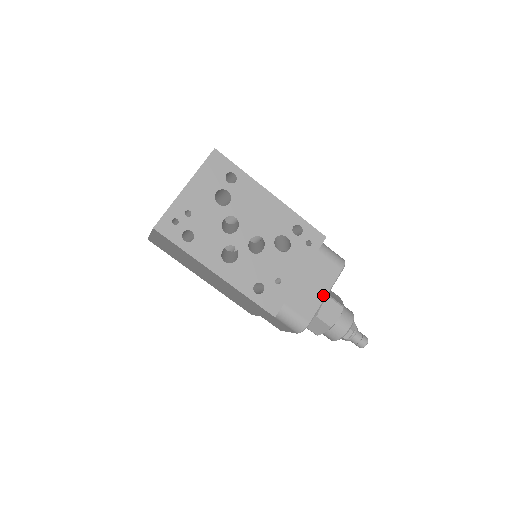
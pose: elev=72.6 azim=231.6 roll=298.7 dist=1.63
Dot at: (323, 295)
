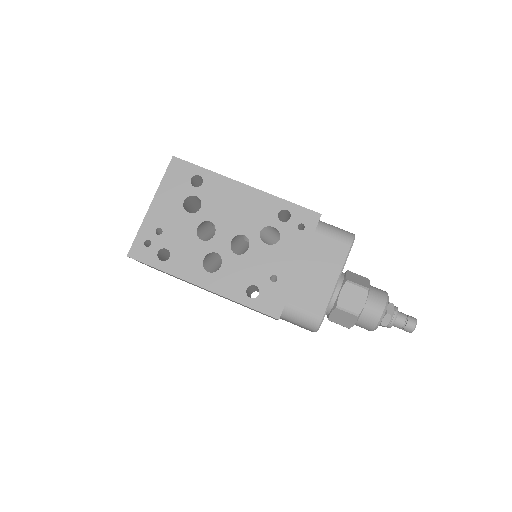
Dot at: (333, 282)
